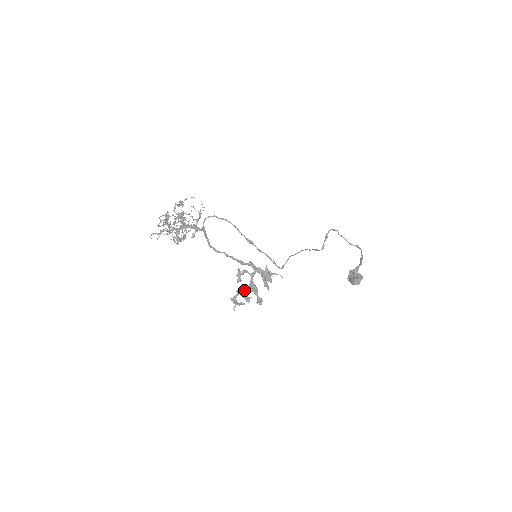
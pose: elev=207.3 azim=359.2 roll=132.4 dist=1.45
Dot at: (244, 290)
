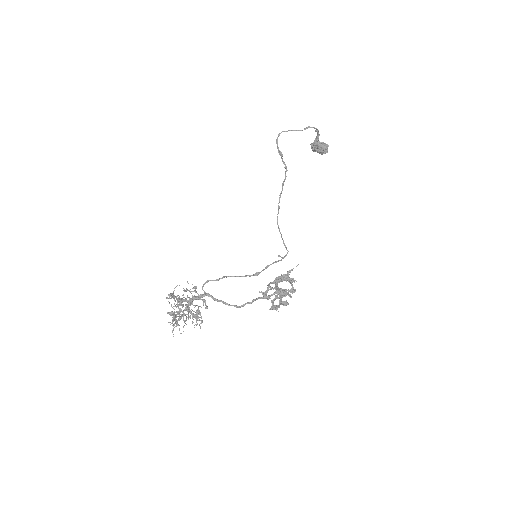
Dot at: occluded
